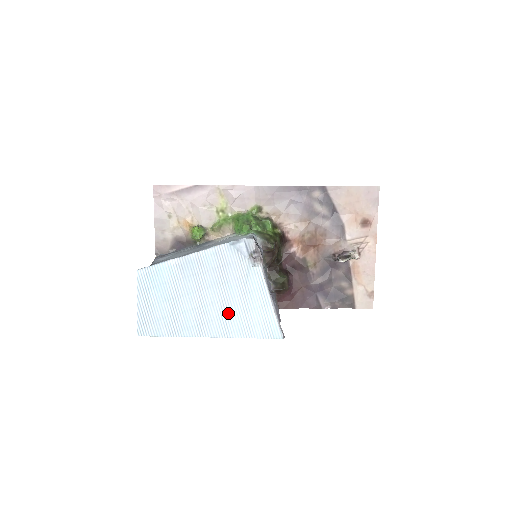
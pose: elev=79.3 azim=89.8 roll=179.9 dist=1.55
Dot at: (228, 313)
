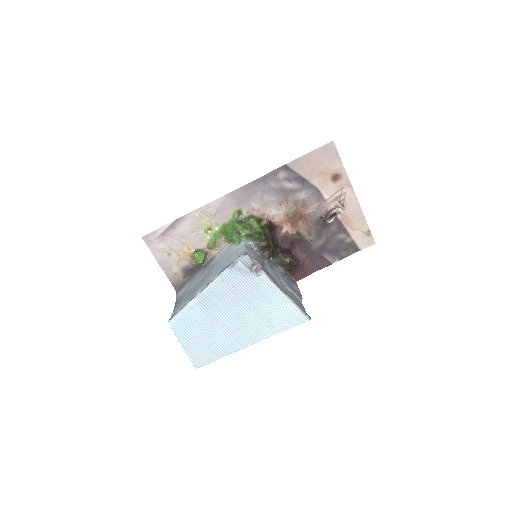
Dot at: (256, 321)
